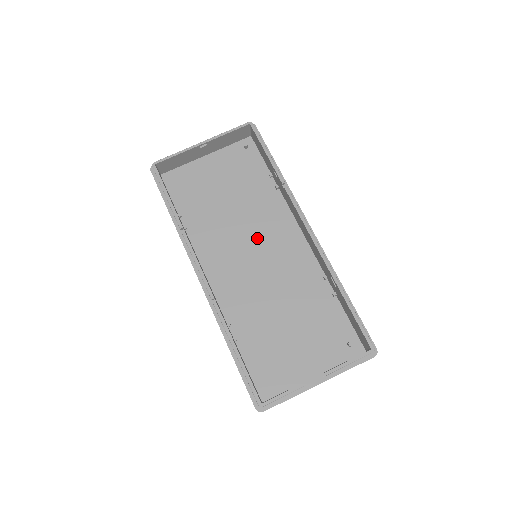
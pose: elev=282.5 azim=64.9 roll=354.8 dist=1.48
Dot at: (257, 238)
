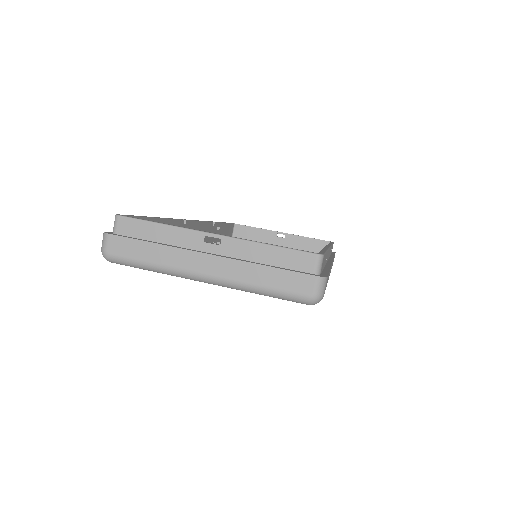
Dot at: occluded
